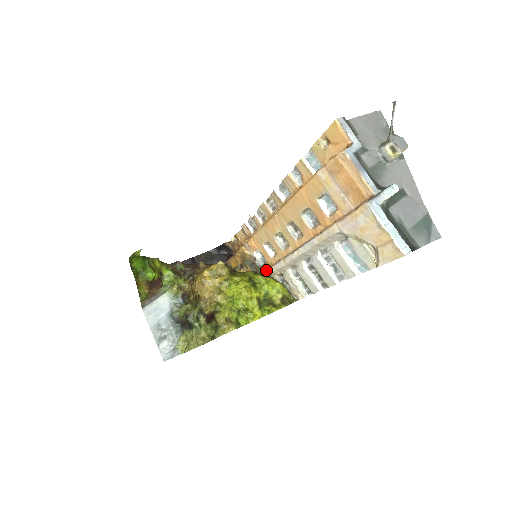
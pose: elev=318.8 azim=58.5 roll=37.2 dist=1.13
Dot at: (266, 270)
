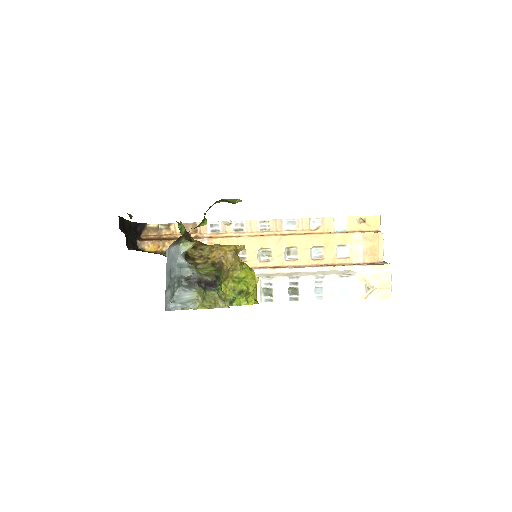
Dot at: occluded
